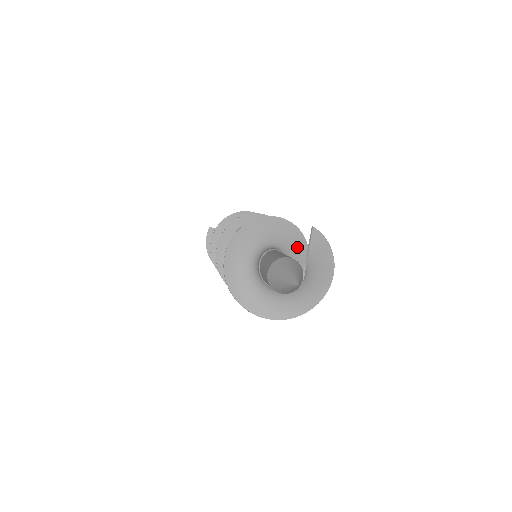
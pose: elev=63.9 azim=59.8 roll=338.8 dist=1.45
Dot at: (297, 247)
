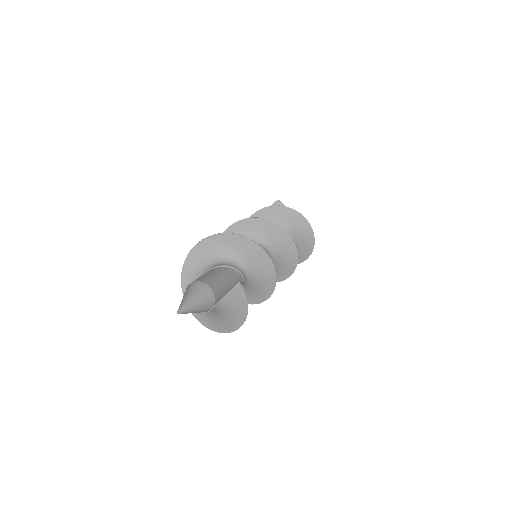
Dot at: (265, 279)
